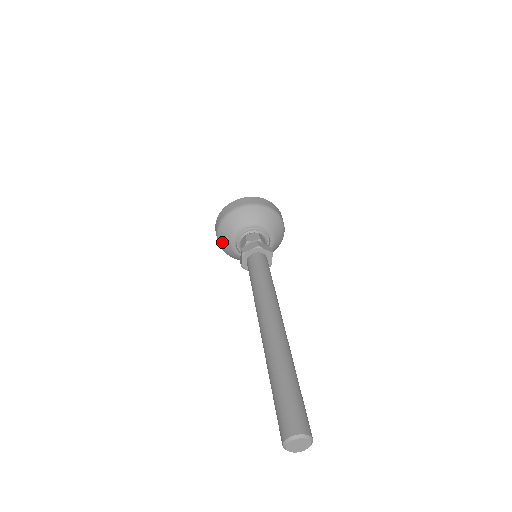
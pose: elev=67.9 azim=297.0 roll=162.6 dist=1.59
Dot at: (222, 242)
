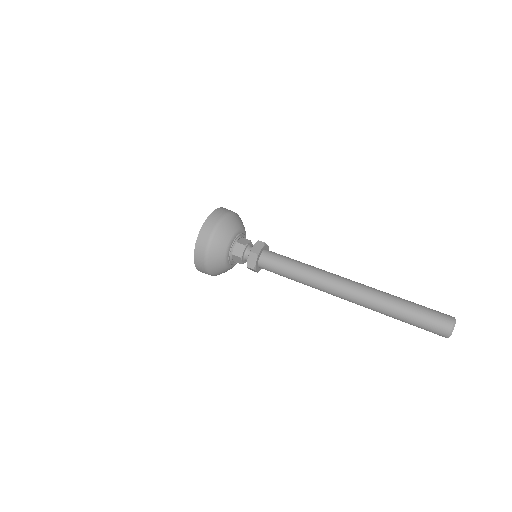
Dot at: occluded
